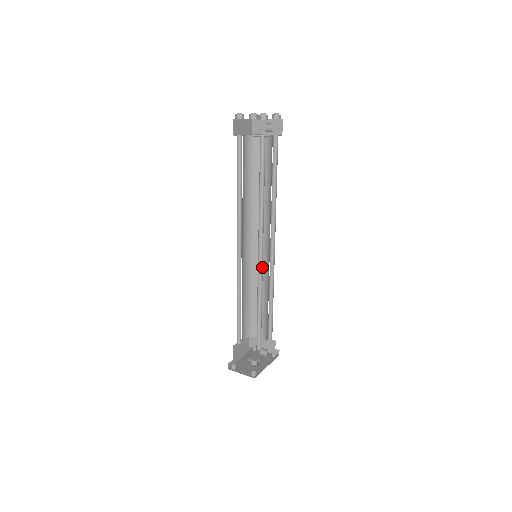
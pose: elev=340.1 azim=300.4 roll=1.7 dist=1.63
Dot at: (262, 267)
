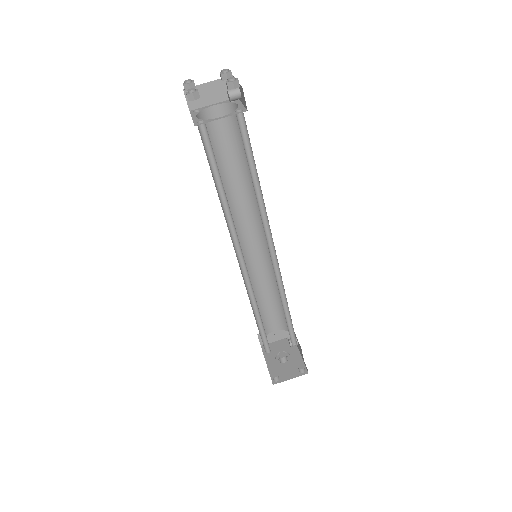
Dot at: (276, 264)
